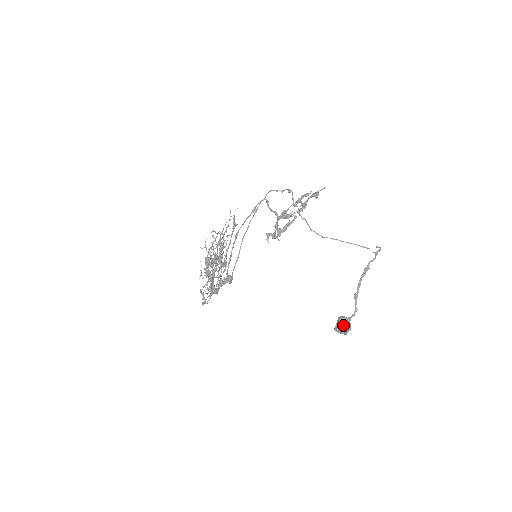
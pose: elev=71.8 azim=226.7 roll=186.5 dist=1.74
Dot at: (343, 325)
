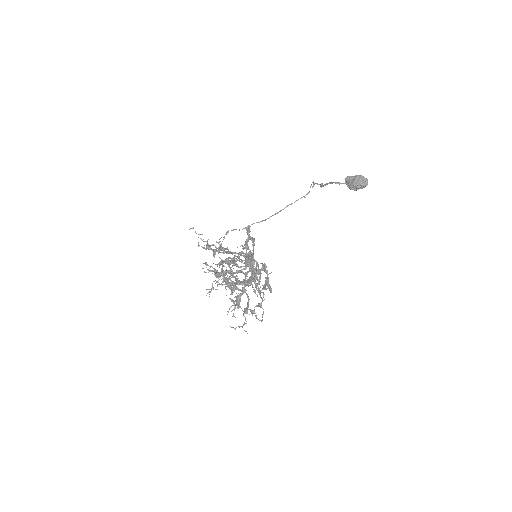
Dot at: (353, 176)
